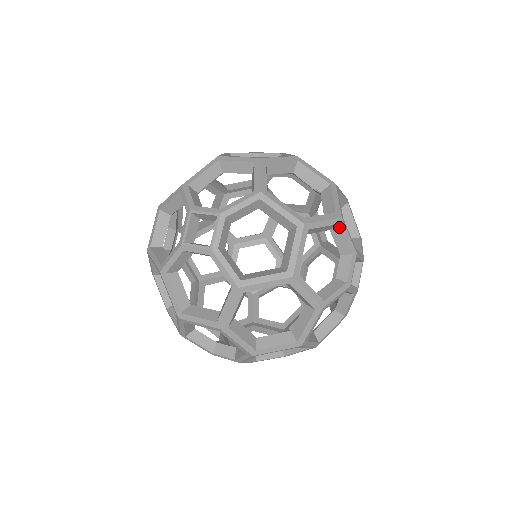
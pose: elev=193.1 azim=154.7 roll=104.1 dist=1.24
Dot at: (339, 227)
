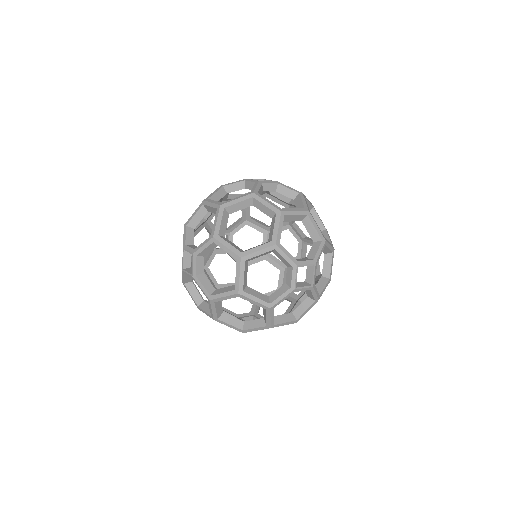
Dot at: (276, 251)
